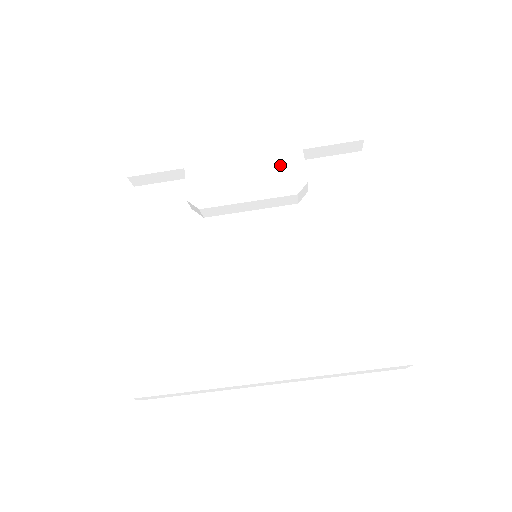
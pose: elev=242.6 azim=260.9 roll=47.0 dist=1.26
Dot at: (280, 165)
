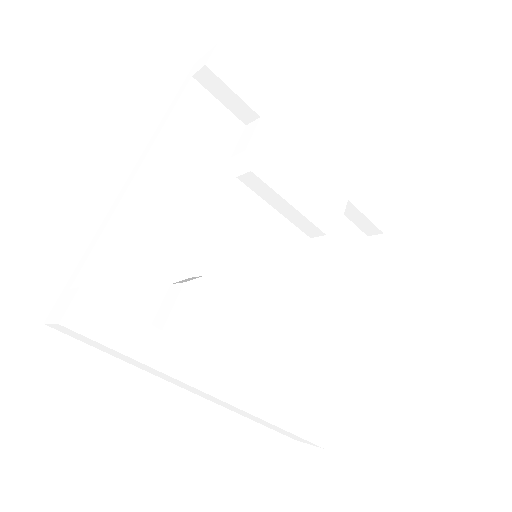
Dot at: (328, 196)
